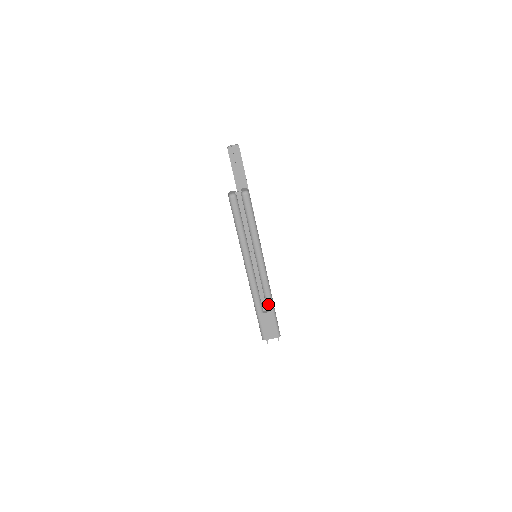
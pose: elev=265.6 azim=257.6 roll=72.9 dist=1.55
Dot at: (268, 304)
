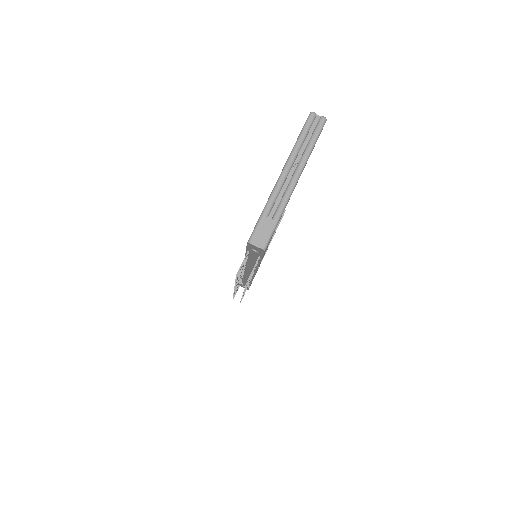
Dot at: (277, 212)
